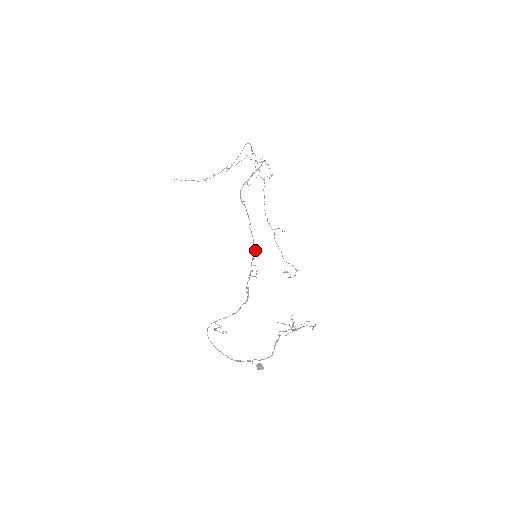
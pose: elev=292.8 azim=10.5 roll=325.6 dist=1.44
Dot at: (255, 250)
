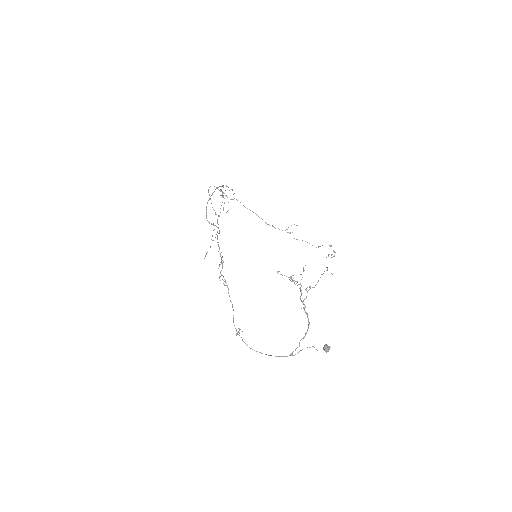
Dot at: occluded
